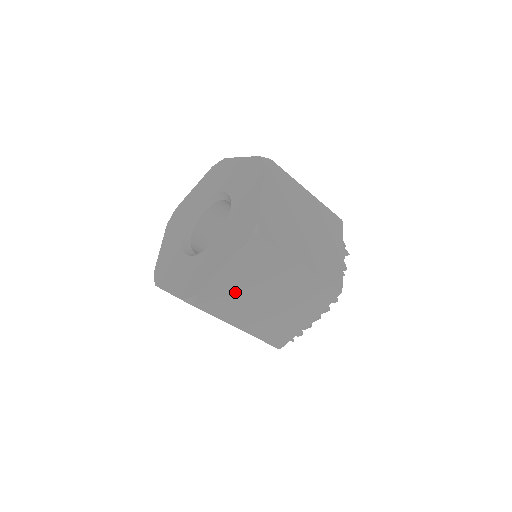
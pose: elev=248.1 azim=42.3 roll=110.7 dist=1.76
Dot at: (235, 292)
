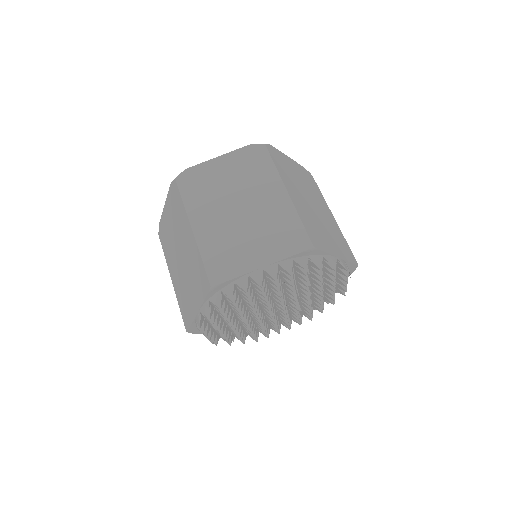
Dot at: (215, 184)
